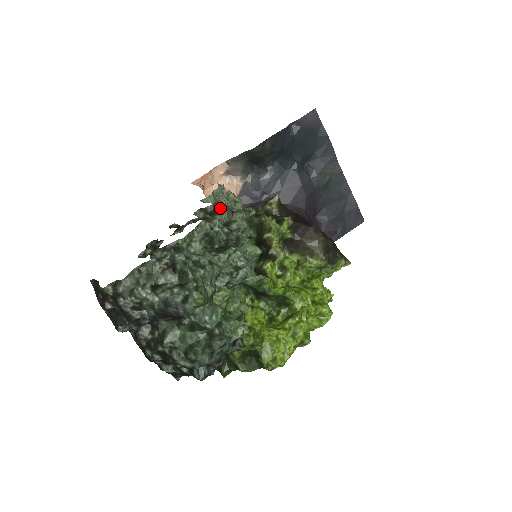
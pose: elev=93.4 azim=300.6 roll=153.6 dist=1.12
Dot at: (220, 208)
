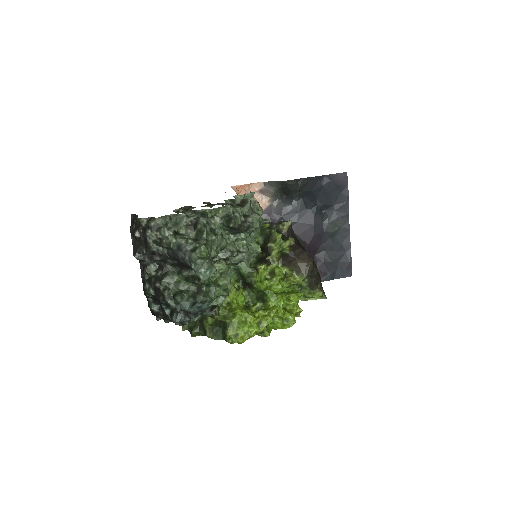
Dot at: (245, 203)
